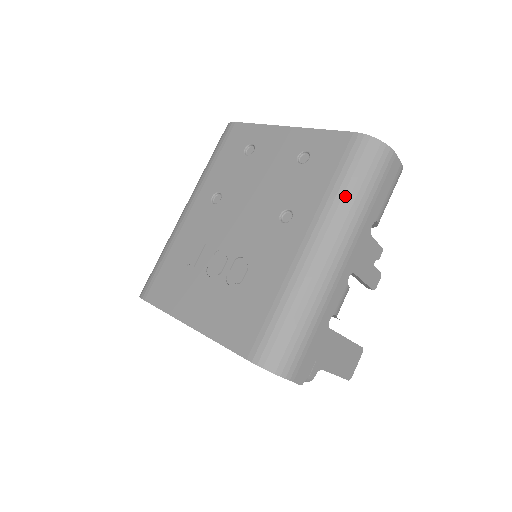
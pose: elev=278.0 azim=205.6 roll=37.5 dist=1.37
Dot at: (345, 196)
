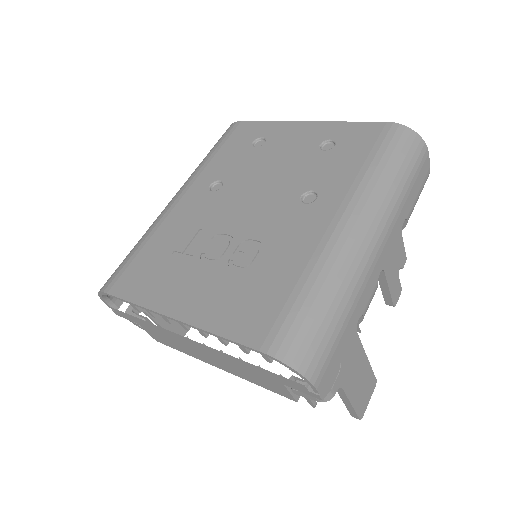
Dot at: (382, 178)
